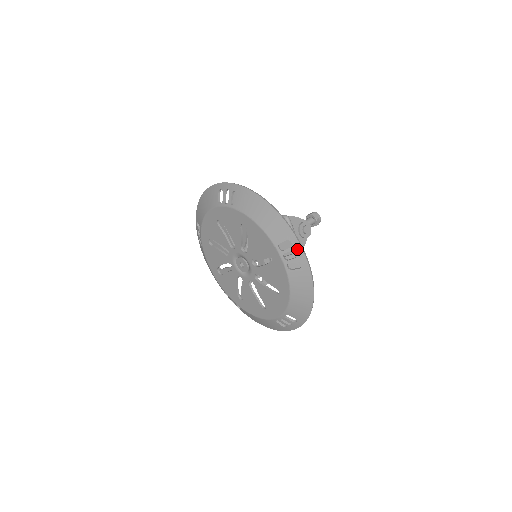
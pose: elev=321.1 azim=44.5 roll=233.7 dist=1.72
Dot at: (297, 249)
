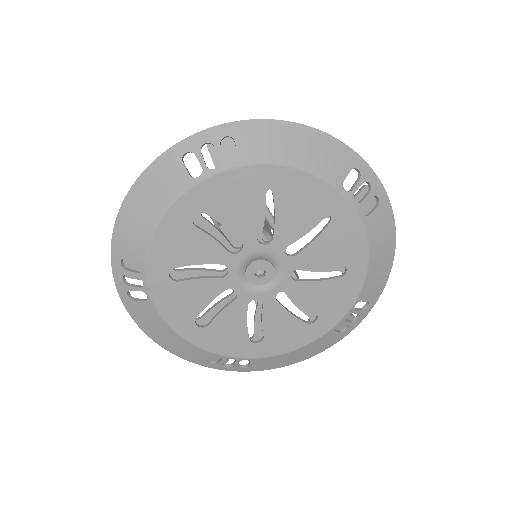
Dot at: (369, 177)
